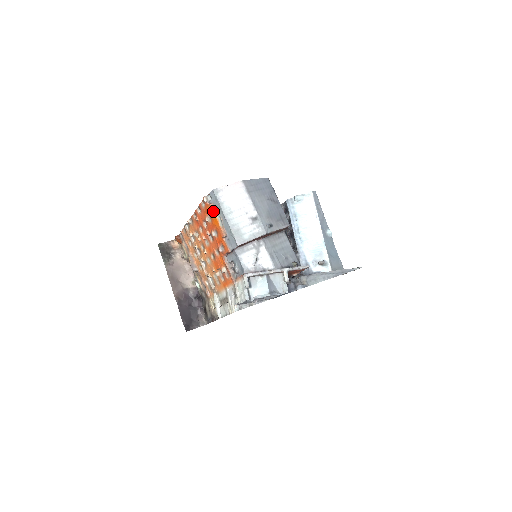
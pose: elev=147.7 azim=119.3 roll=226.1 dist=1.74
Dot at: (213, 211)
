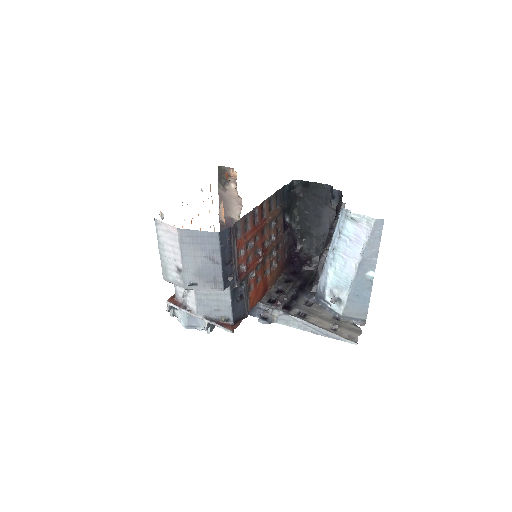
Dot at: occluded
